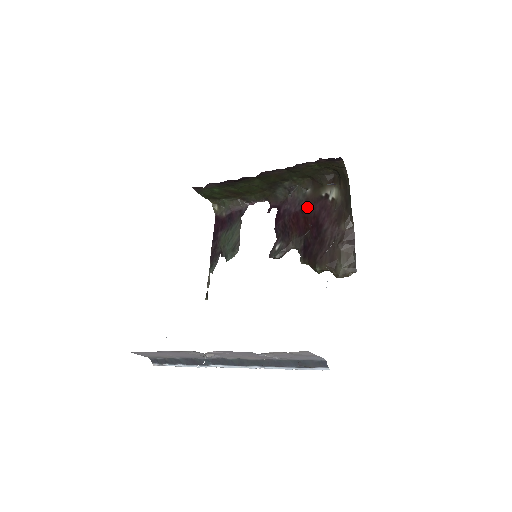
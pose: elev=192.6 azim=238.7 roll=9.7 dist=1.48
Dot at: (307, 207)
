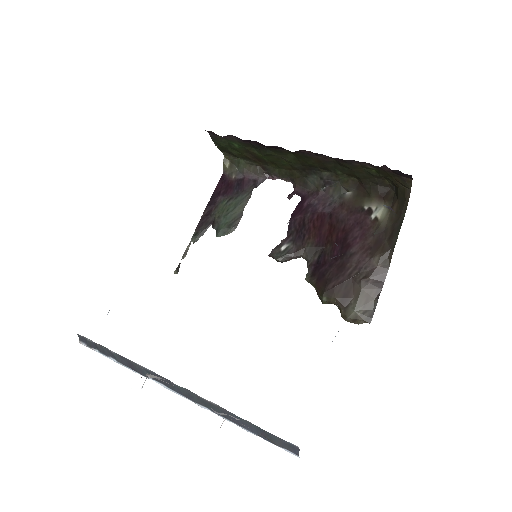
Dot at: (339, 213)
